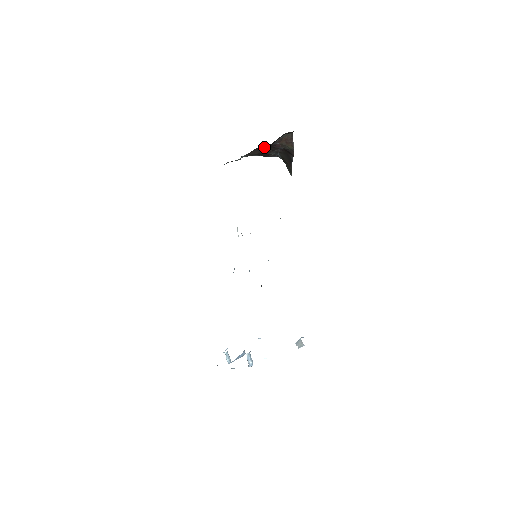
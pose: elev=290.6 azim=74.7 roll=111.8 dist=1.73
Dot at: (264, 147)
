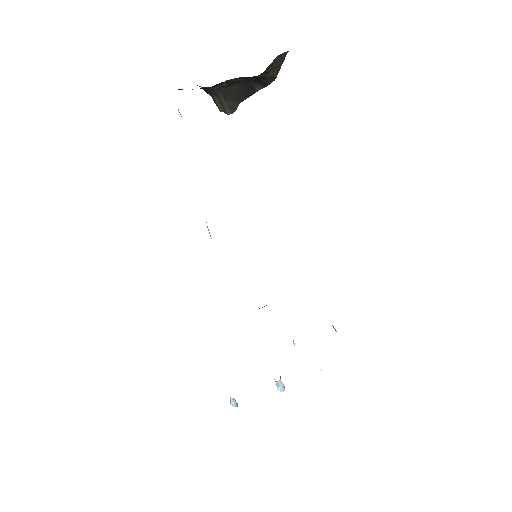
Dot at: occluded
